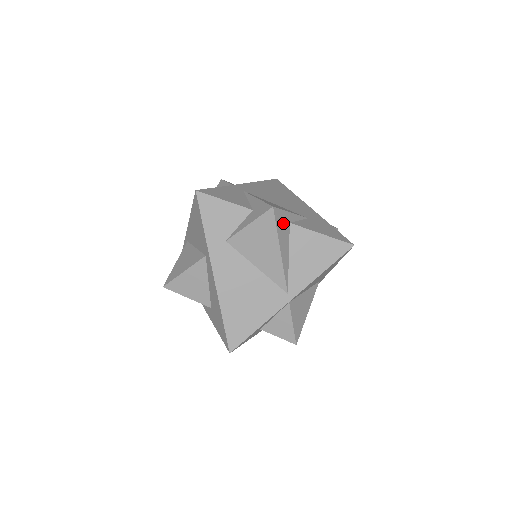
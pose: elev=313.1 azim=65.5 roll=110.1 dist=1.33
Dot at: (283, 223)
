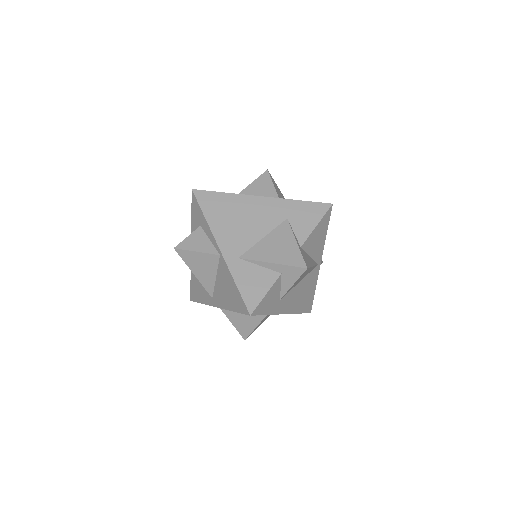
Dot at: (305, 257)
